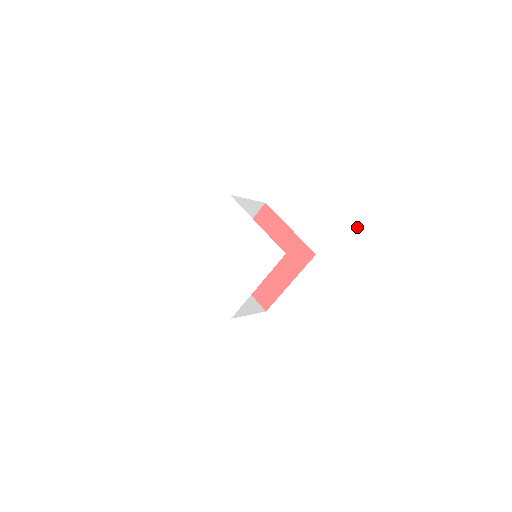
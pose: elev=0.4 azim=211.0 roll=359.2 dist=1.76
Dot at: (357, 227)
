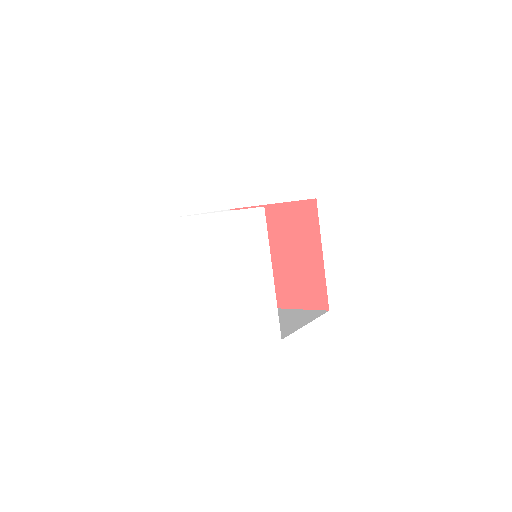
Dot at: (298, 92)
